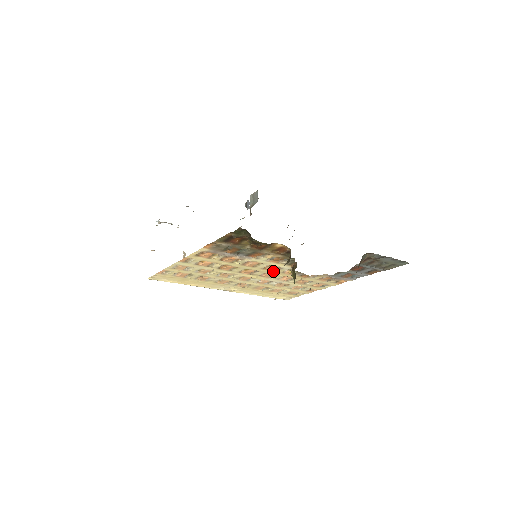
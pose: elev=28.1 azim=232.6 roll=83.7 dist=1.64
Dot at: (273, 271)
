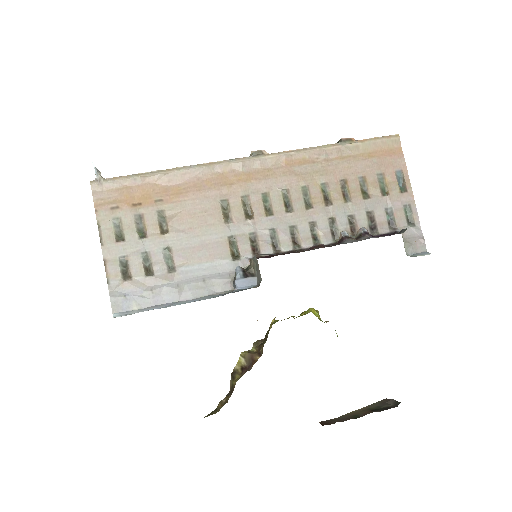
Dot at: occluded
